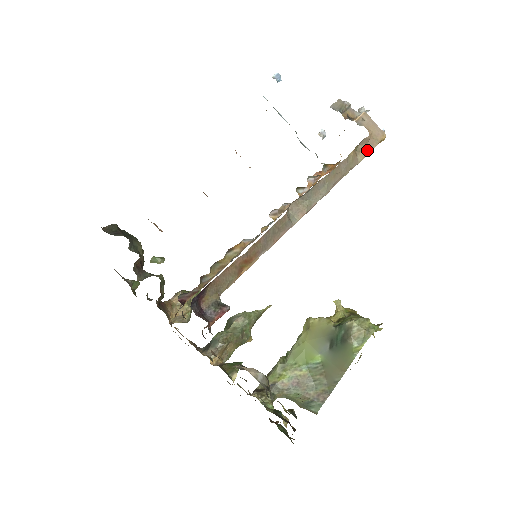
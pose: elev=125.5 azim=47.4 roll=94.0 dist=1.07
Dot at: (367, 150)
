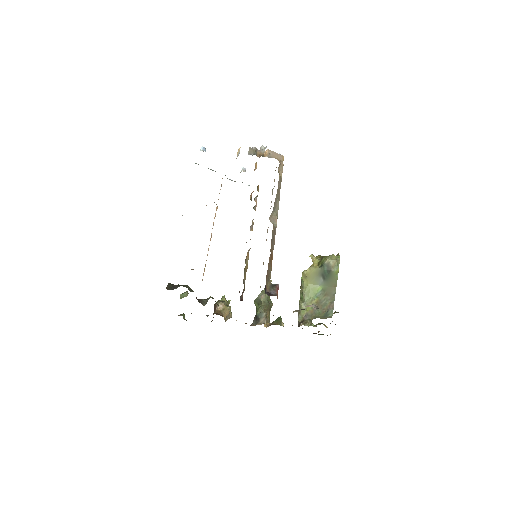
Dot at: (281, 170)
